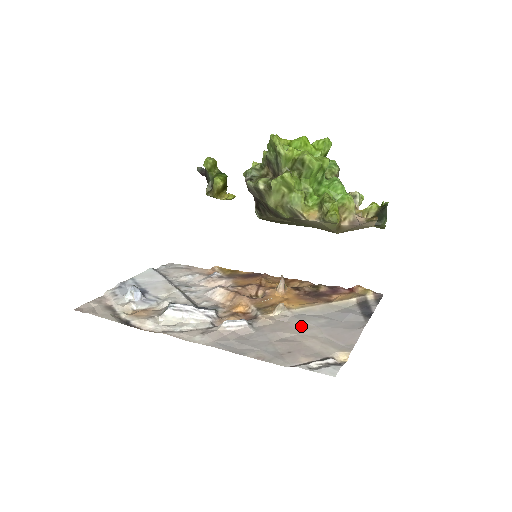
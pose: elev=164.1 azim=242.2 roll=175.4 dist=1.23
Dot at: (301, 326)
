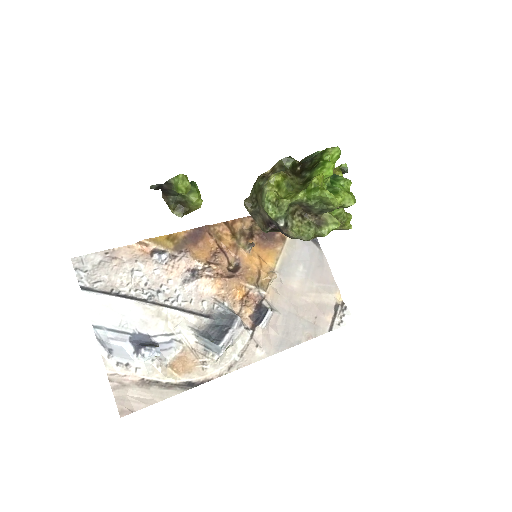
Dot at: (297, 285)
